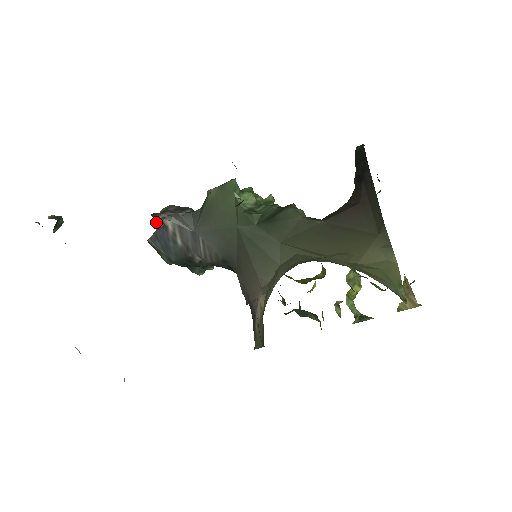
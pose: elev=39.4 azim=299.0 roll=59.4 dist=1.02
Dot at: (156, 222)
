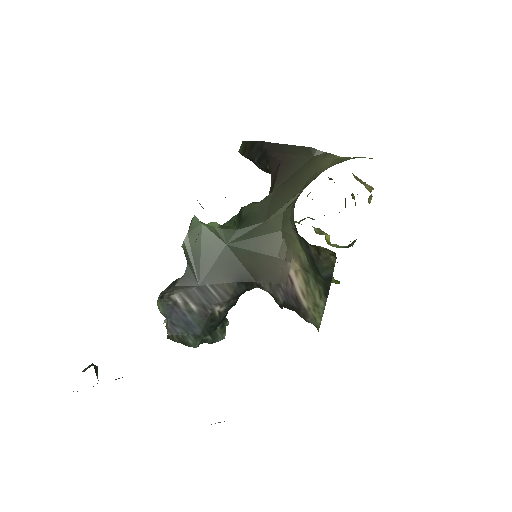
Dot at: (162, 313)
